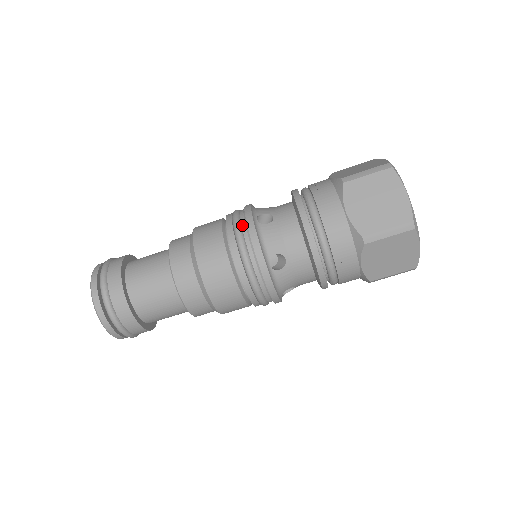
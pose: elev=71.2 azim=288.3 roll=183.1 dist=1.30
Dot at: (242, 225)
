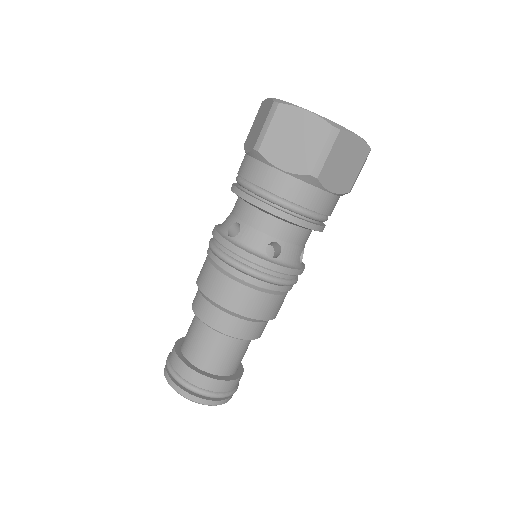
Dot at: occluded
